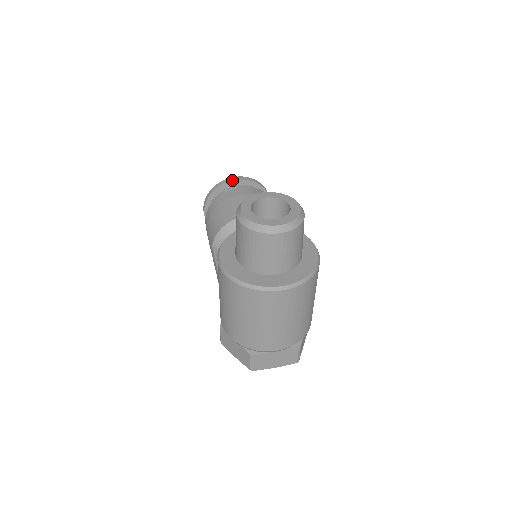
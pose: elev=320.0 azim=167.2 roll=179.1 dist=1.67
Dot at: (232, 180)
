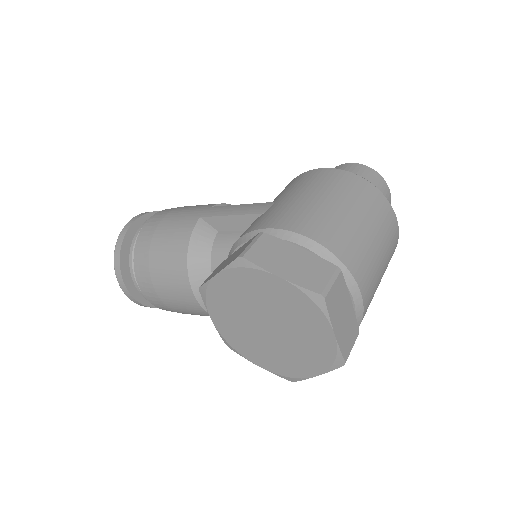
Dot at: occluded
